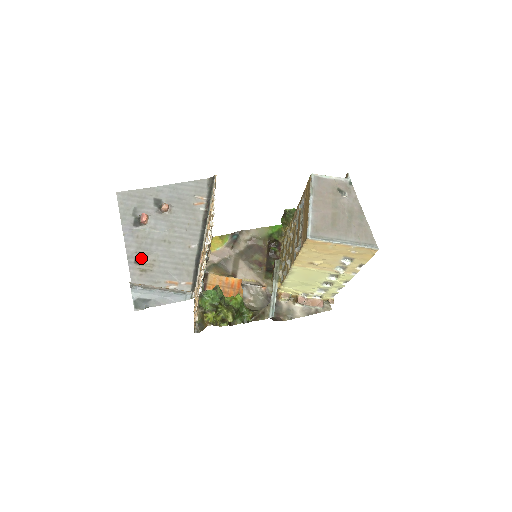
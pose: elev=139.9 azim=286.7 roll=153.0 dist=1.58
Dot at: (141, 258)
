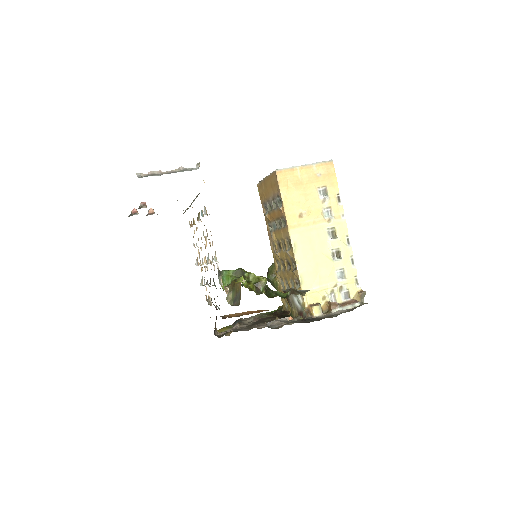
Dot at: (141, 203)
